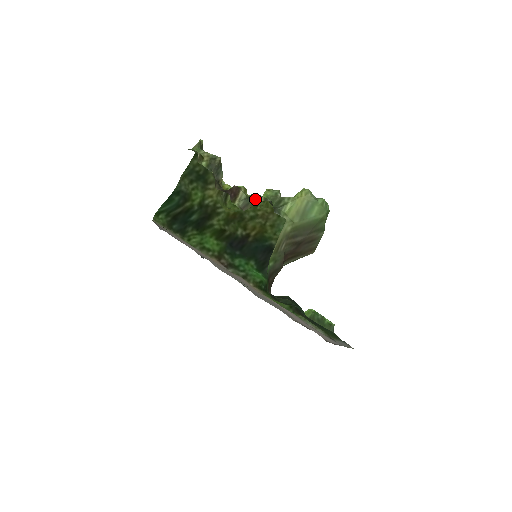
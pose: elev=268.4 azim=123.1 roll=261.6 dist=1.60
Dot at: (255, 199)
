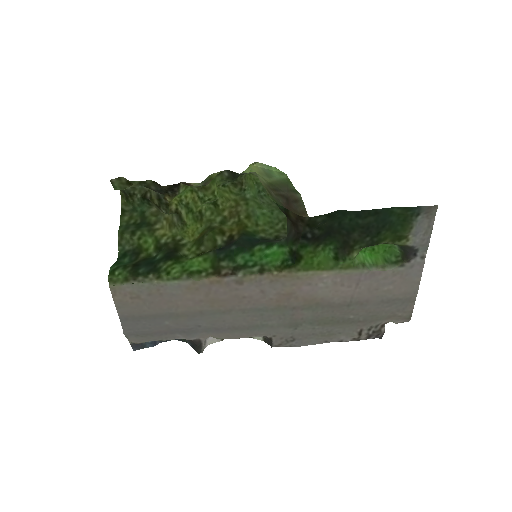
Dot at: (210, 176)
